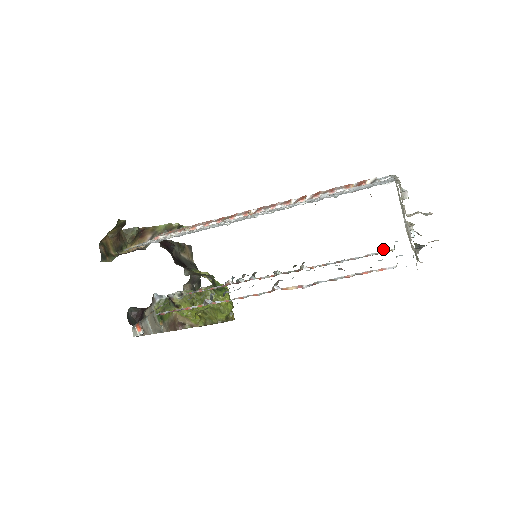
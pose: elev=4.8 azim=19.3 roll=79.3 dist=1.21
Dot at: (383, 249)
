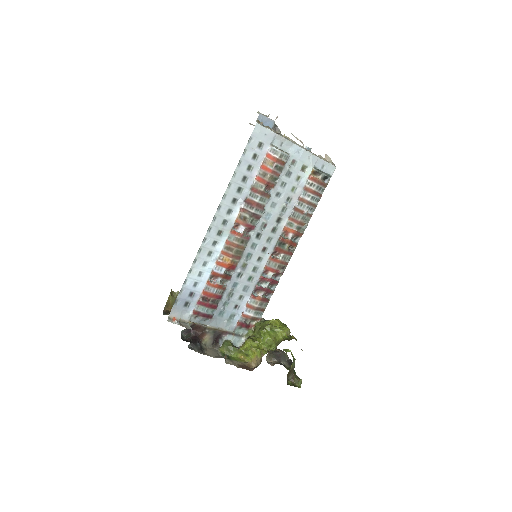
Dot at: (315, 178)
